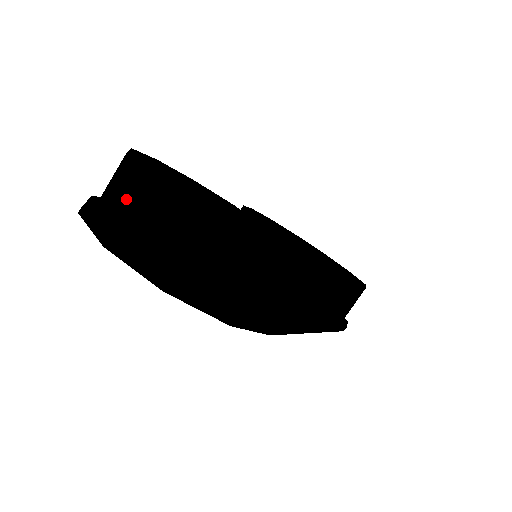
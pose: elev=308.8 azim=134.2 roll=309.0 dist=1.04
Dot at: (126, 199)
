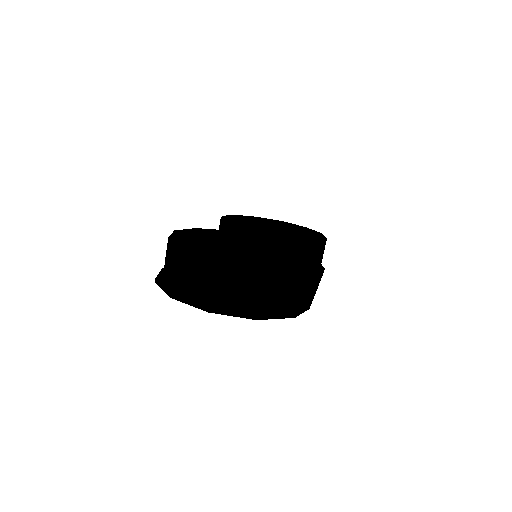
Dot at: (203, 278)
